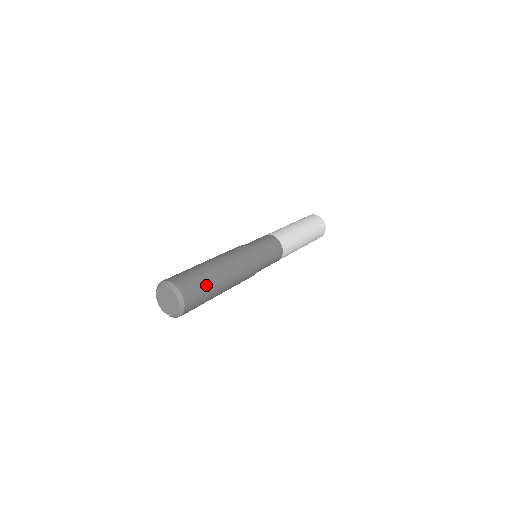
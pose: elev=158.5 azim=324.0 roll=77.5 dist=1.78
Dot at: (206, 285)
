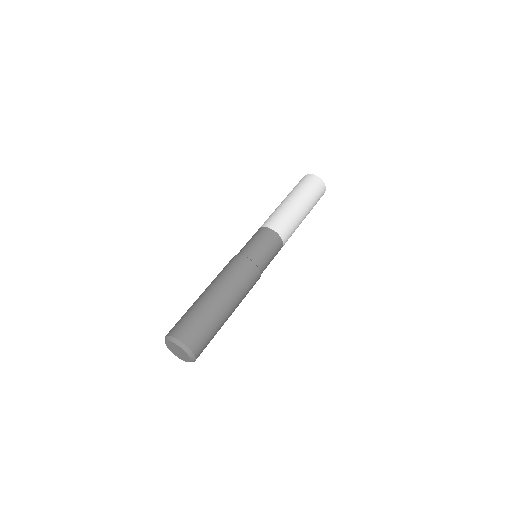
Dot at: (215, 332)
